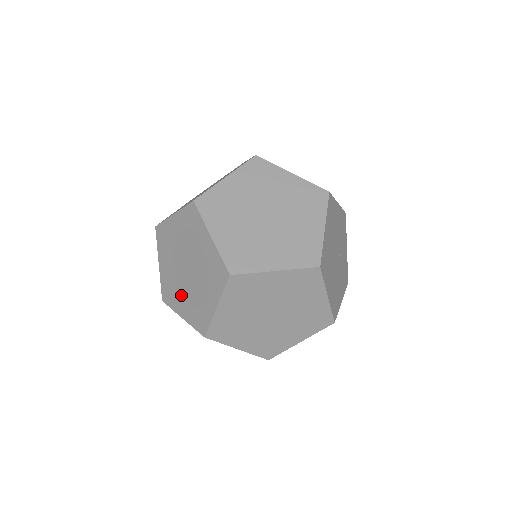
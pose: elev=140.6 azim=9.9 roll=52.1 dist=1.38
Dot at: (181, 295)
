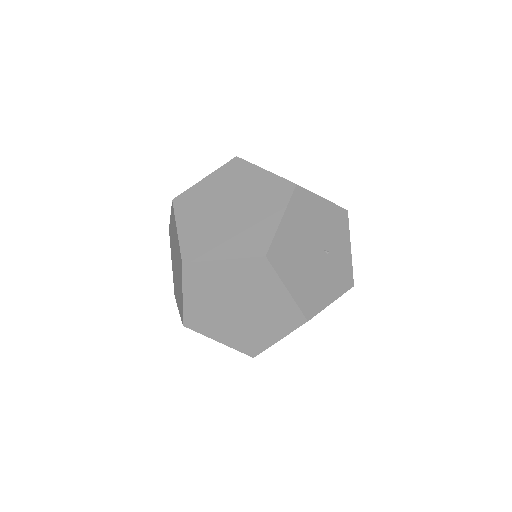
Dot at: occluded
